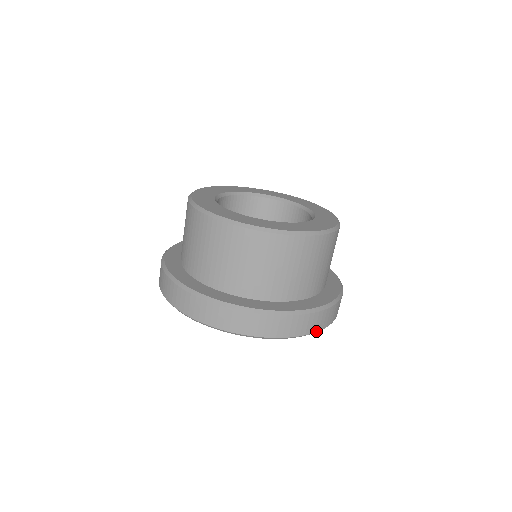
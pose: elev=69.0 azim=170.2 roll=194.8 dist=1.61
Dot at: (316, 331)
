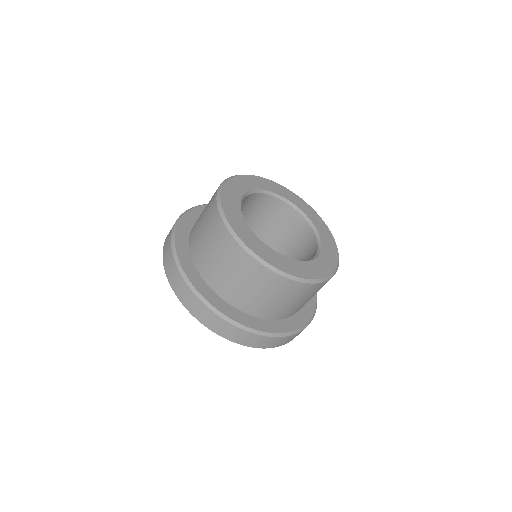
Dot at: occluded
